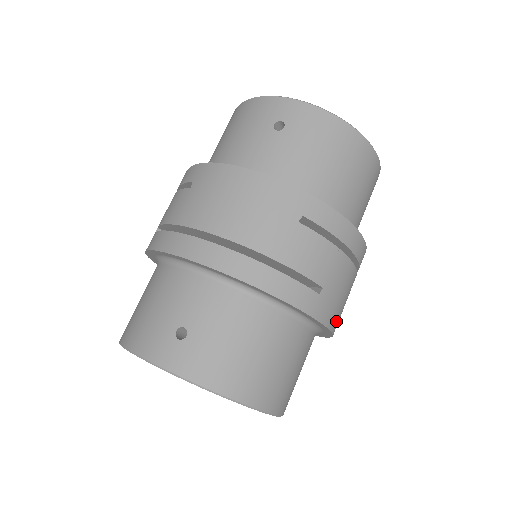
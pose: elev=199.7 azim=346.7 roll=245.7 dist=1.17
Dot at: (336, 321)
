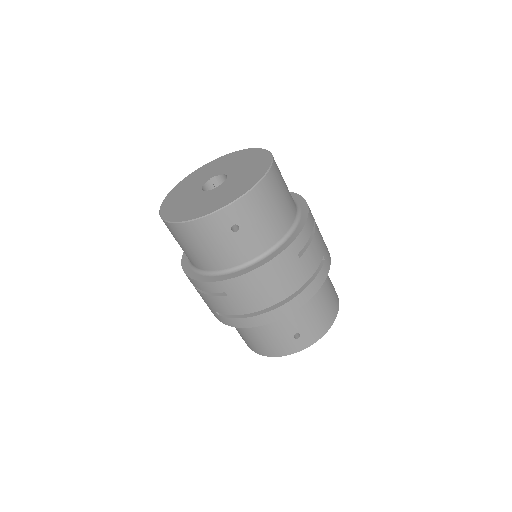
Dot at: occluded
